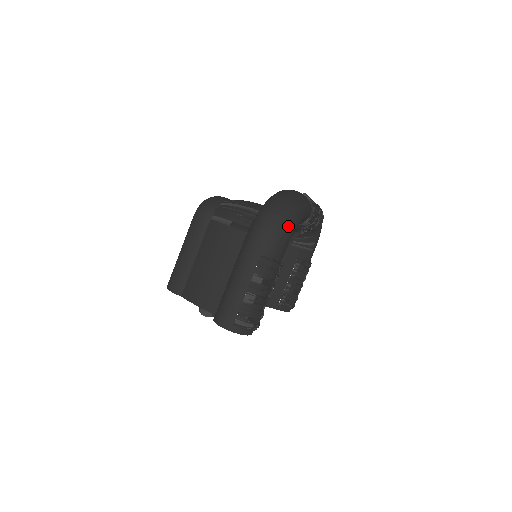
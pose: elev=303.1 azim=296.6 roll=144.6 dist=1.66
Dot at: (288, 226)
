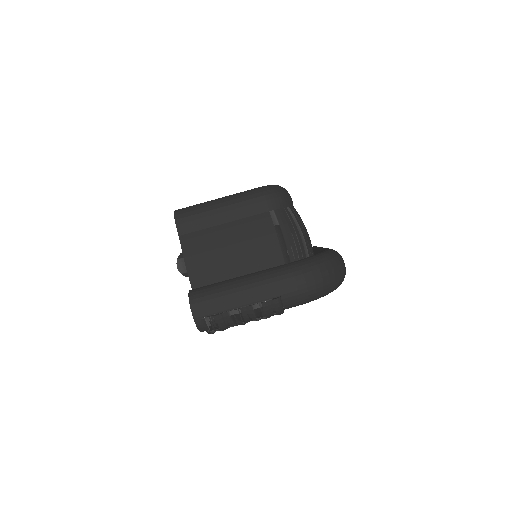
Dot at: (319, 295)
